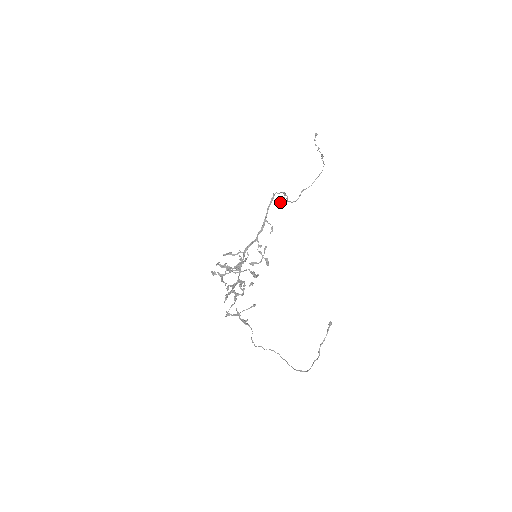
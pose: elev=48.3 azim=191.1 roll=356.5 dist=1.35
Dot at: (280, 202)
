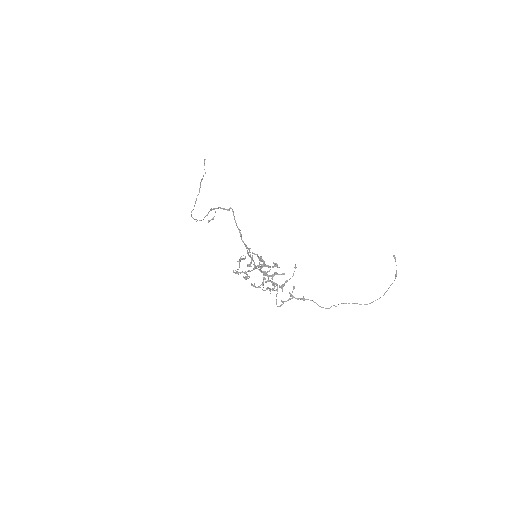
Dot at: (213, 217)
